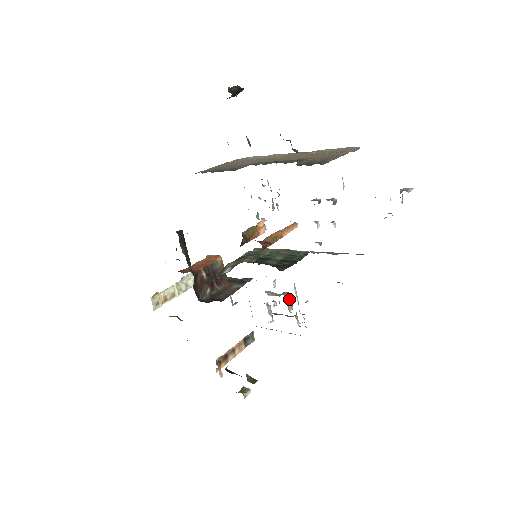
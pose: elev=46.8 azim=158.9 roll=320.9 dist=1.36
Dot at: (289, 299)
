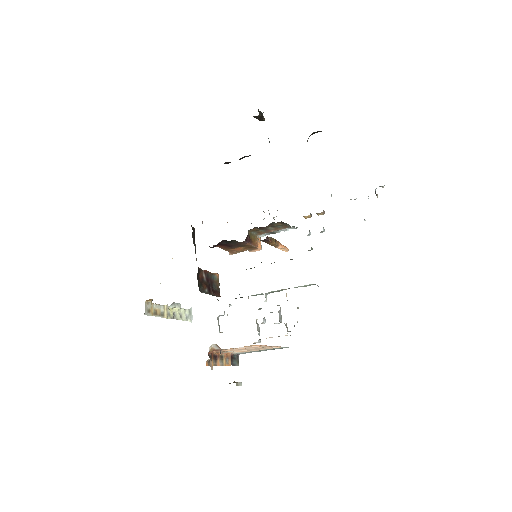
Dot at: (279, 310)
